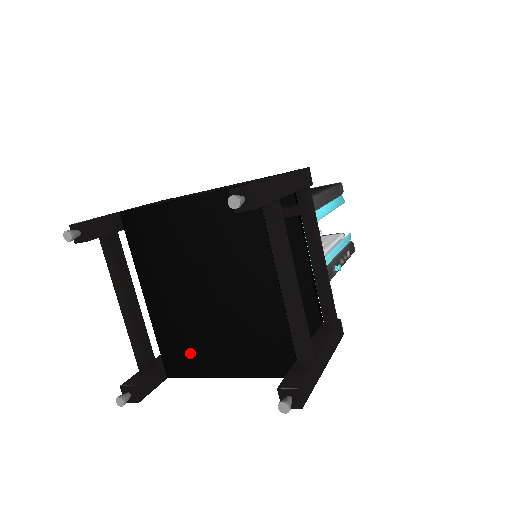
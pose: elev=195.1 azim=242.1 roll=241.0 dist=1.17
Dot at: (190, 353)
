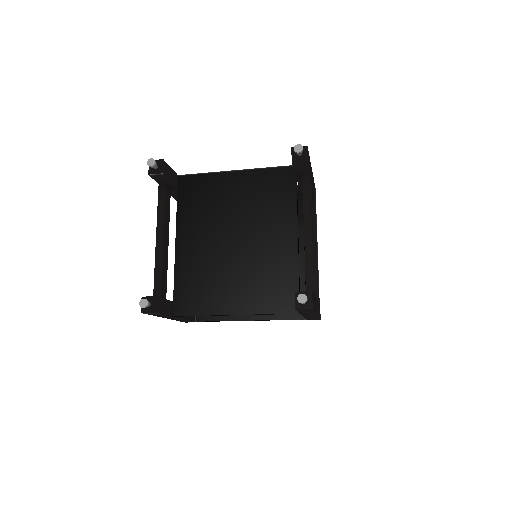
Dot at: (204, 292)
